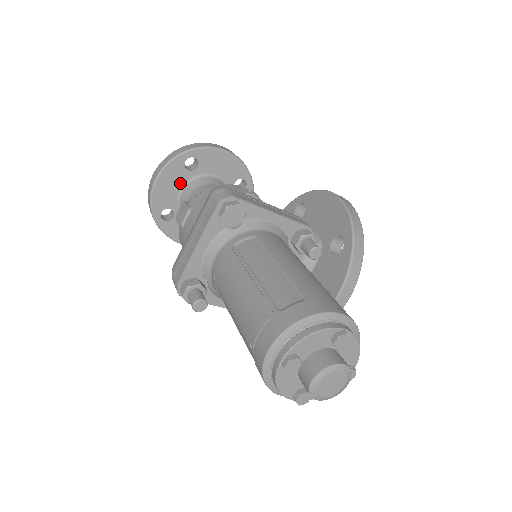
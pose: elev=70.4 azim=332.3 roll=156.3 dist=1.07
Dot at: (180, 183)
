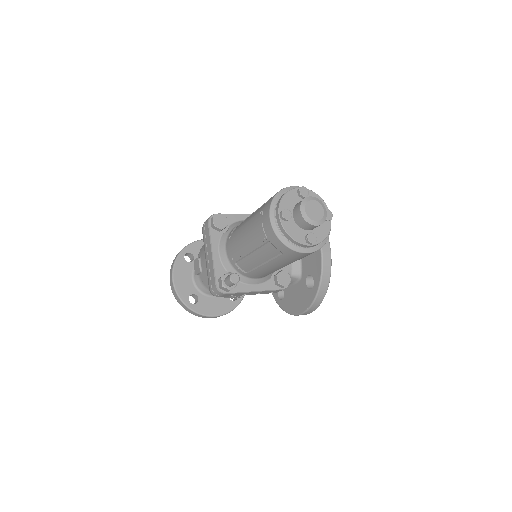
Dot at: (189, 273)
